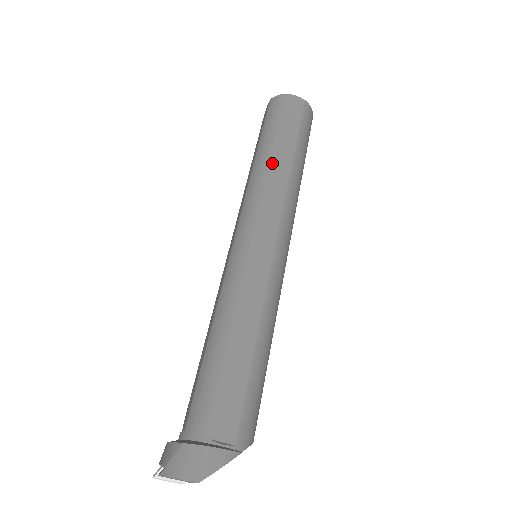
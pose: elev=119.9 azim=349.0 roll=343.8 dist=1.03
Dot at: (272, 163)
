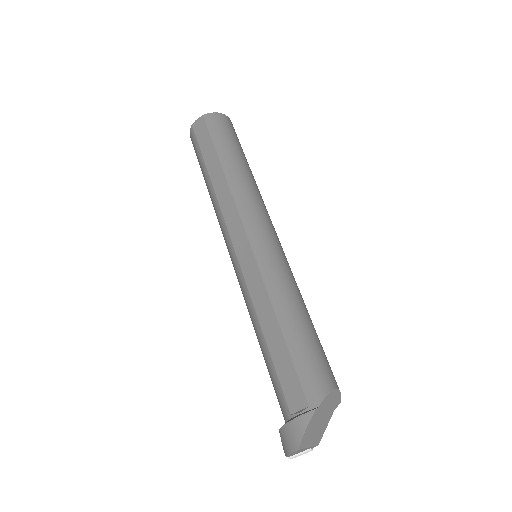
Dot at: (213, 188)
